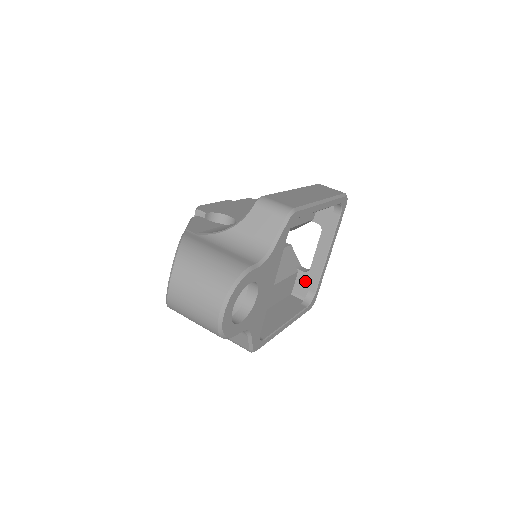
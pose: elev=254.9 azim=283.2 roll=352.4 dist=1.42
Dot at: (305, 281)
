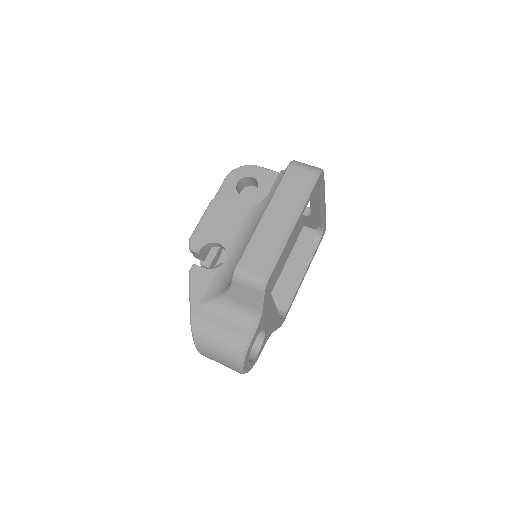
Dot at: (311, 221)
